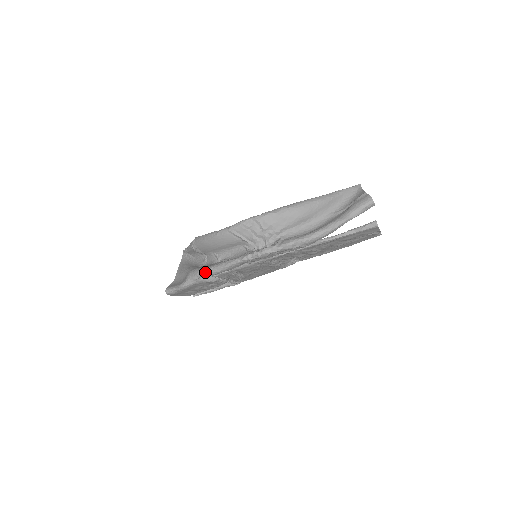
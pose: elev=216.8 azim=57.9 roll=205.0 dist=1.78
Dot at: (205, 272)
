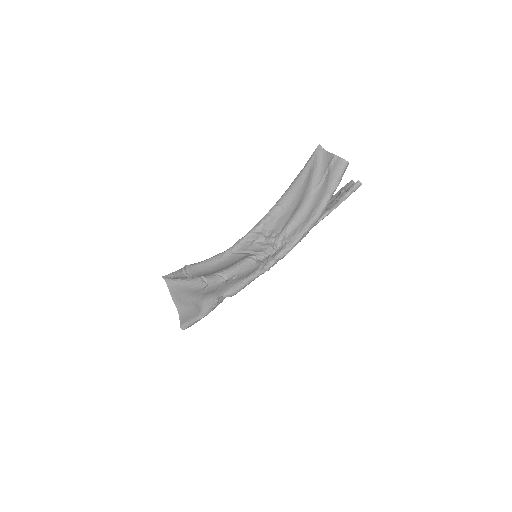
Dot at: occluded
